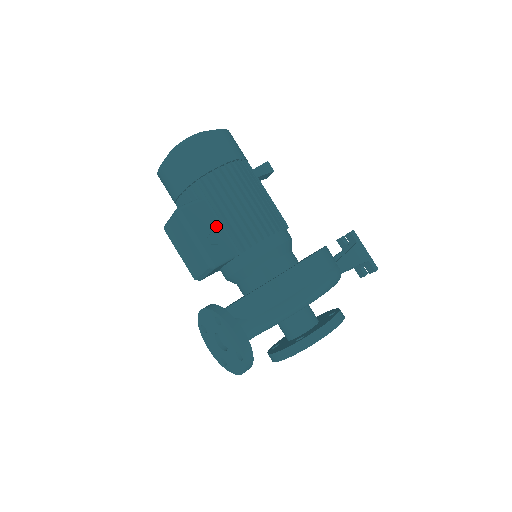
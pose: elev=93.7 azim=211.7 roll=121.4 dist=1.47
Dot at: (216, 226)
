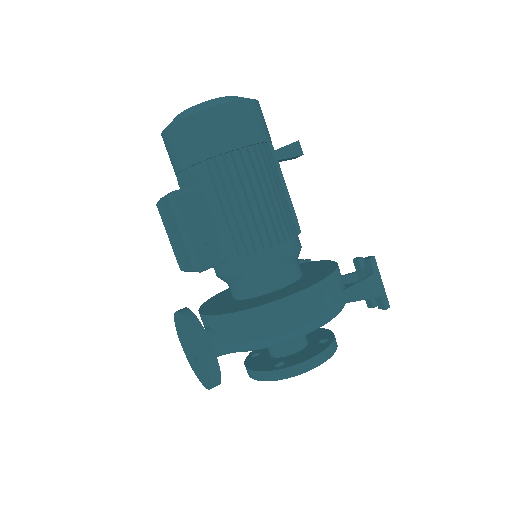
Dot at: (213, 221)
